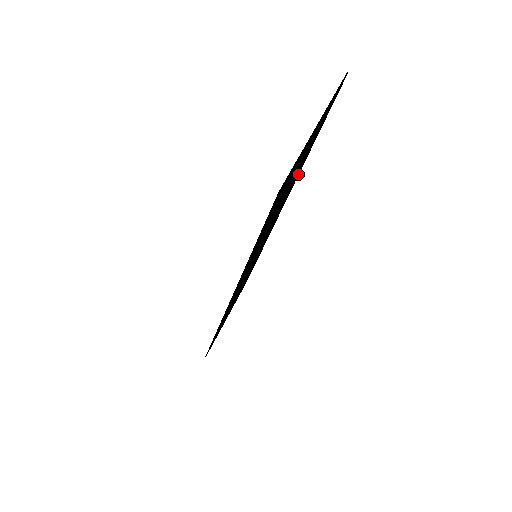
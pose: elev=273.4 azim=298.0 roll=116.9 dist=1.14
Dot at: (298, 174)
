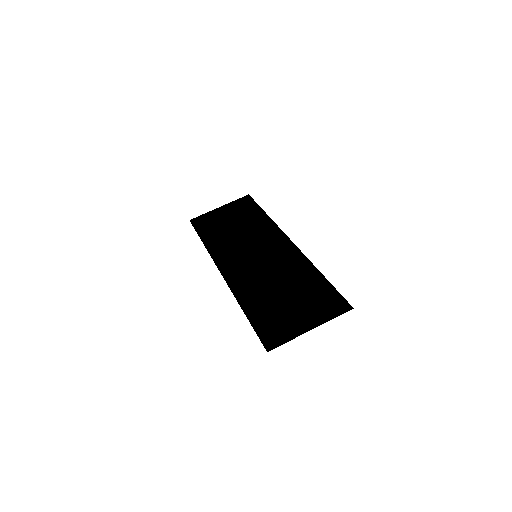
Dot at: (308, 266)
